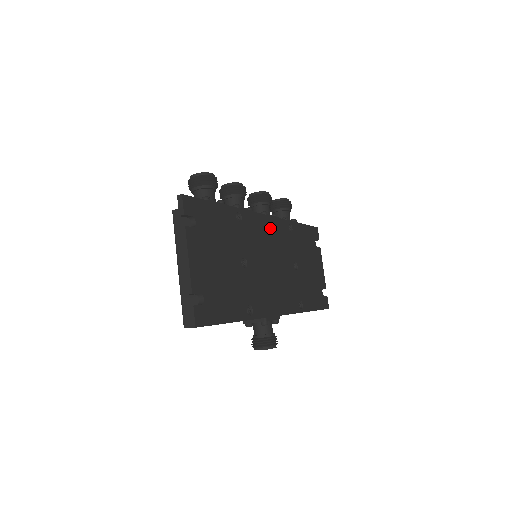
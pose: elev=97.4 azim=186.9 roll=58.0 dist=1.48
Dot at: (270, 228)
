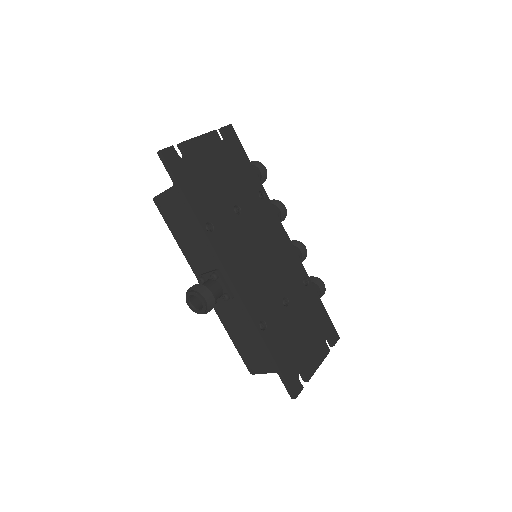
Dot at: (284, 245)
